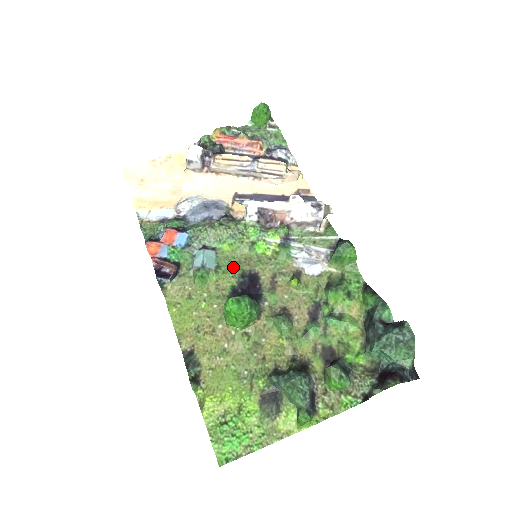
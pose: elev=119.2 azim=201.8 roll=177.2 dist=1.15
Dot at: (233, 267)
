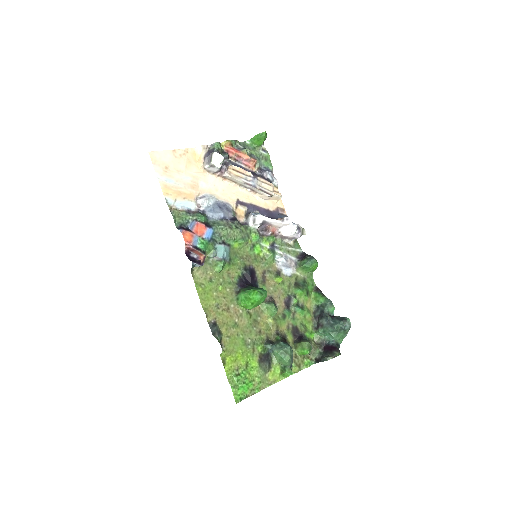
Dot at: (239, 261)
